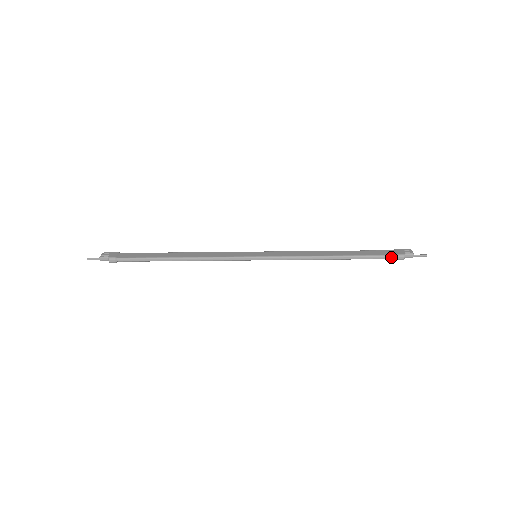
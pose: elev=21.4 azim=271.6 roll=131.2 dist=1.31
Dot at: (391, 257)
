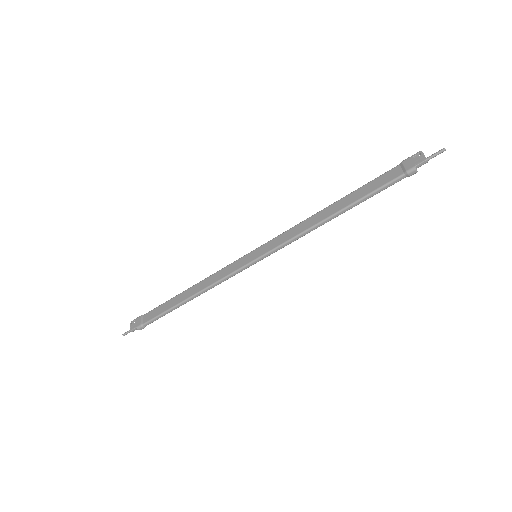
Dot at: (400, 179)
